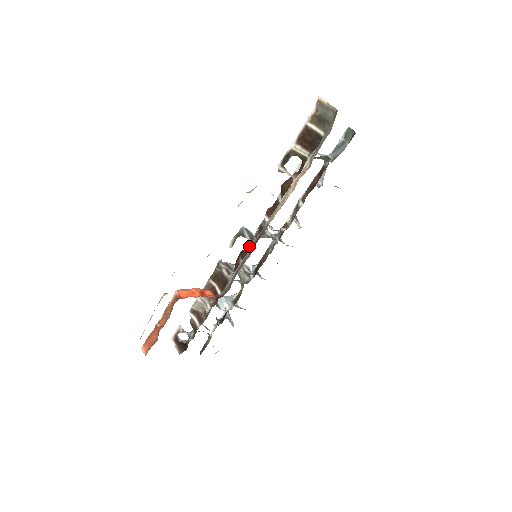
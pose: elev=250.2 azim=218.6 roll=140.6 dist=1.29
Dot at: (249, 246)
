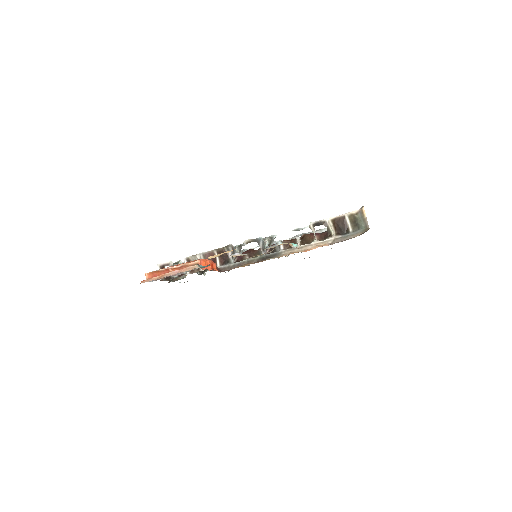
Dot at: (259, 253)
